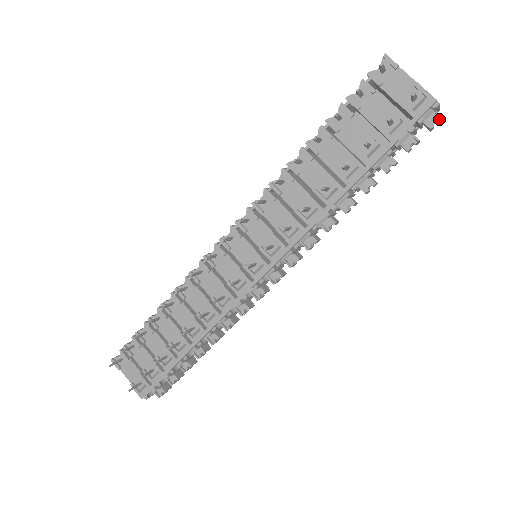
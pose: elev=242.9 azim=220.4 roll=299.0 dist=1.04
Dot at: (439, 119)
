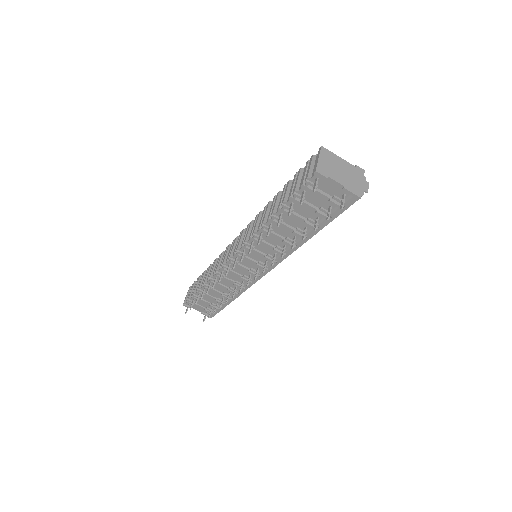
Dot at: (366, 192)
